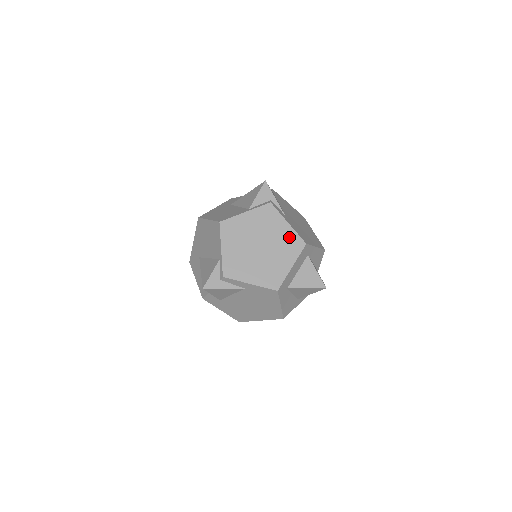
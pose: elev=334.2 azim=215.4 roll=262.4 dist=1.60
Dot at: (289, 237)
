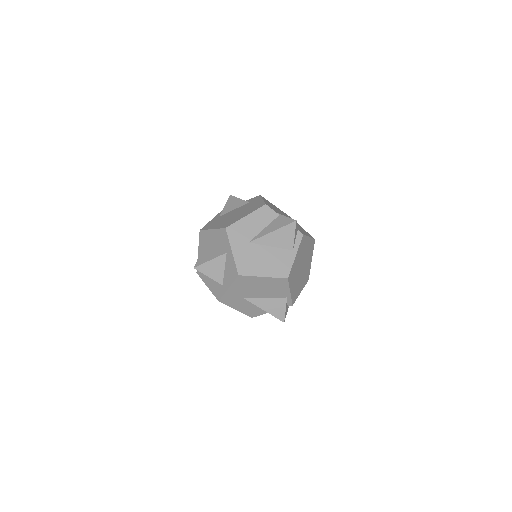
Dot at: (310, 245)
